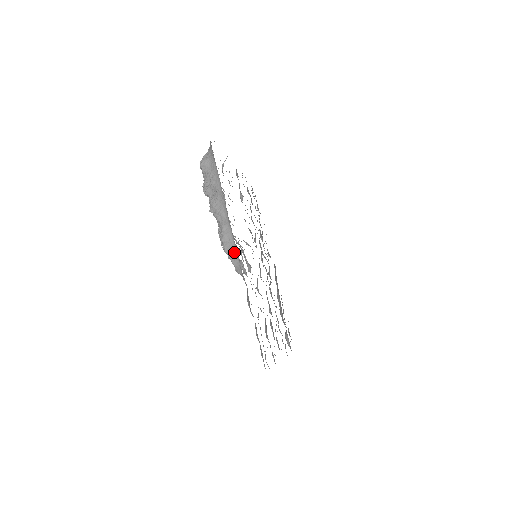
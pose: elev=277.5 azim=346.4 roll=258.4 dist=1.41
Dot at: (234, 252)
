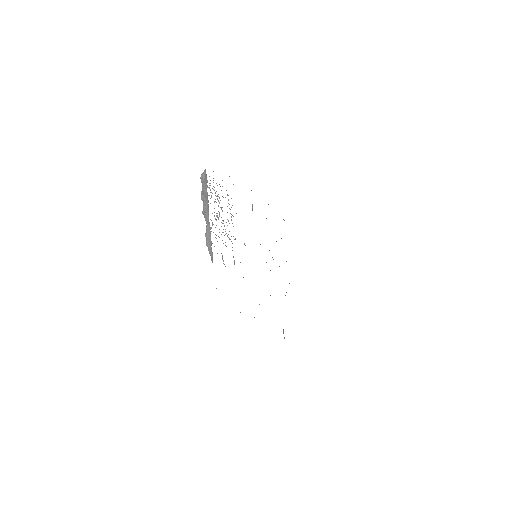
Dot at: (210, 245)
